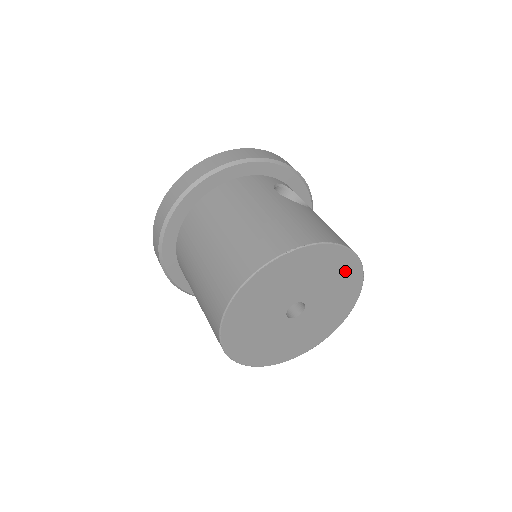
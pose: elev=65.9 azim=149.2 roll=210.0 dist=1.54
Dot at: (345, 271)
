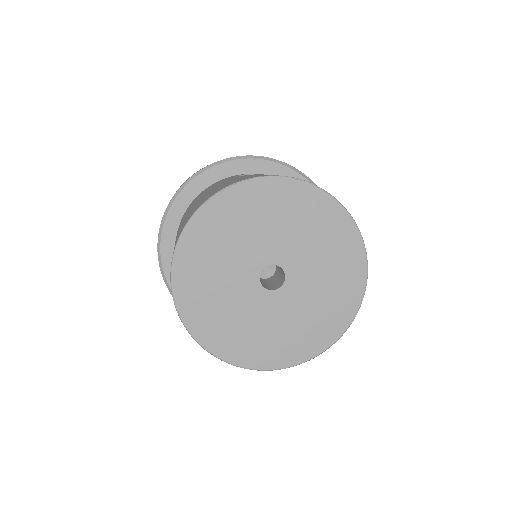
Dot at: (309, 209)
